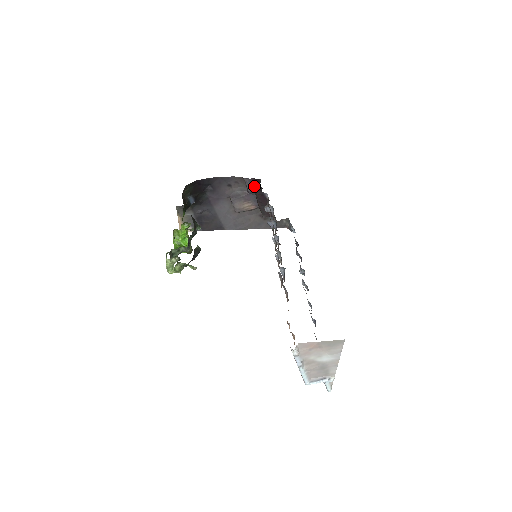
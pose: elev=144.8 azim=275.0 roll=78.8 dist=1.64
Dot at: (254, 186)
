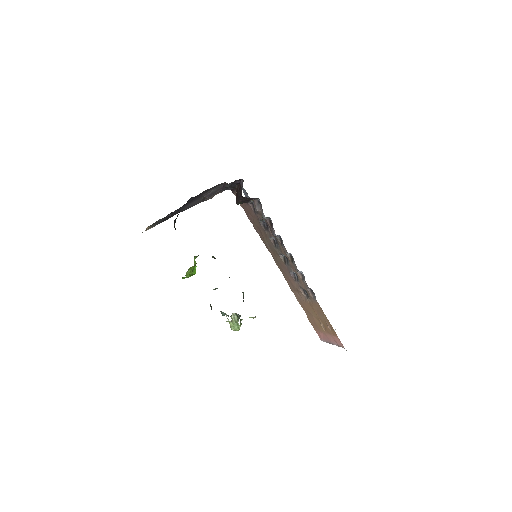
Dot at: (232, 183)
